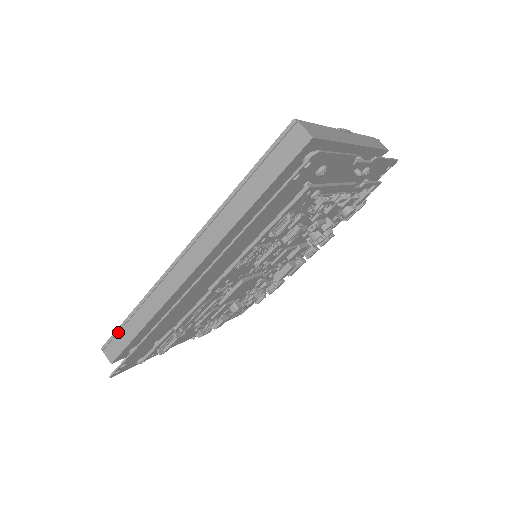
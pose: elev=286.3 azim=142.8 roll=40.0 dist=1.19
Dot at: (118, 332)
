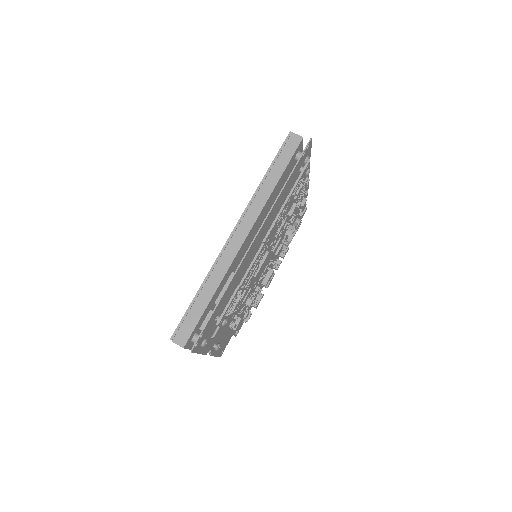
Dot at: (187, 315)
